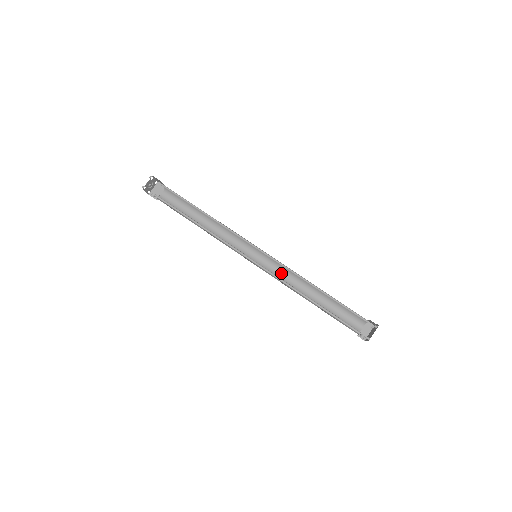
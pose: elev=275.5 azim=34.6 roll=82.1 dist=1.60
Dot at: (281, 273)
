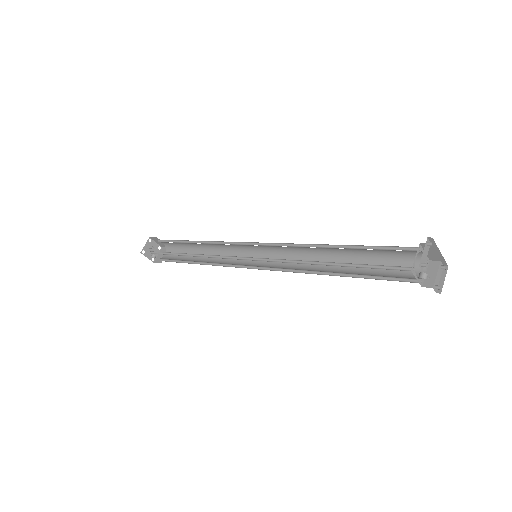
Dot at: (292, 263)
